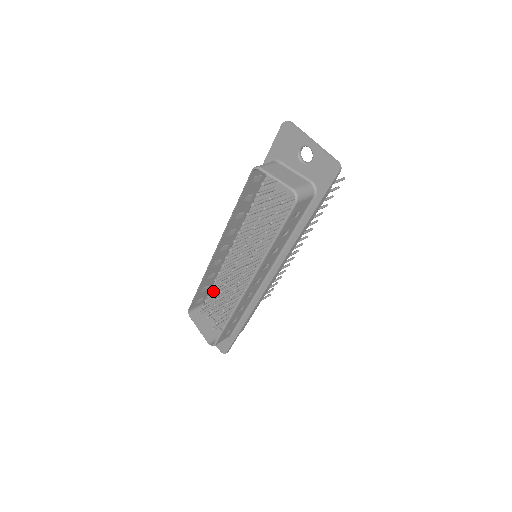
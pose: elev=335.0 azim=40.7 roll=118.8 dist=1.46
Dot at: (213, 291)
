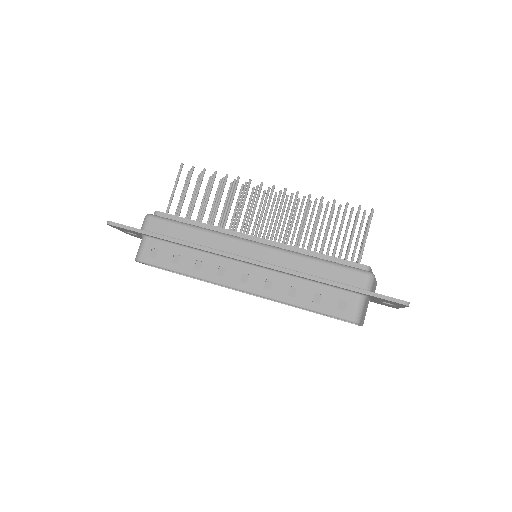
Dot at: occluded
